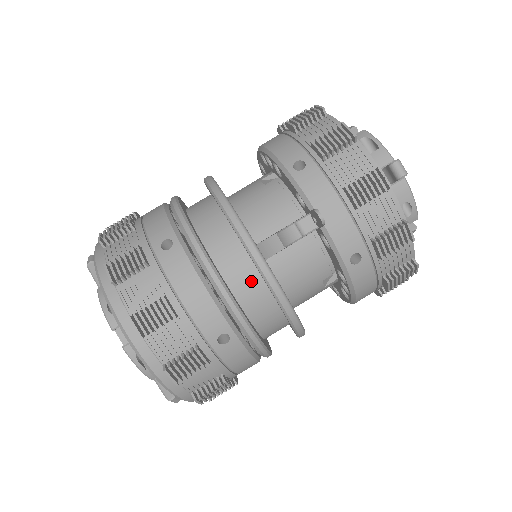
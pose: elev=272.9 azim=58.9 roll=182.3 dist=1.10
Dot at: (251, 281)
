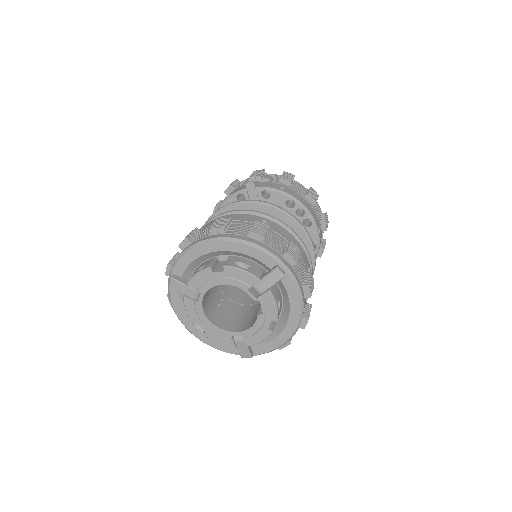
Dot at: occluded
